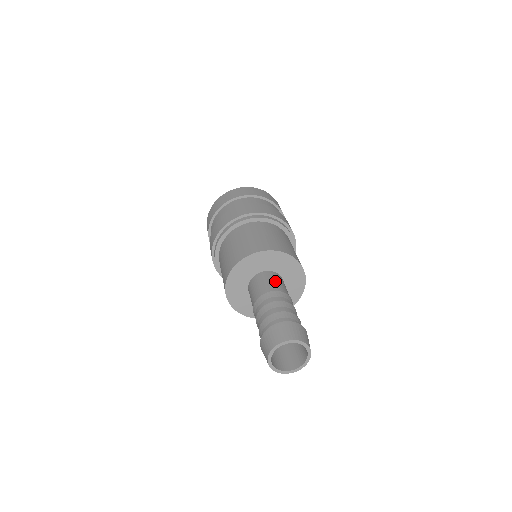
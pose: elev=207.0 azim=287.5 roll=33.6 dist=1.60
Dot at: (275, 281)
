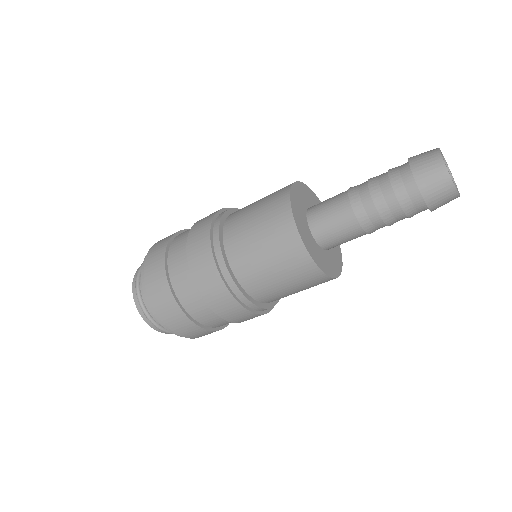
Dot at: occluded
